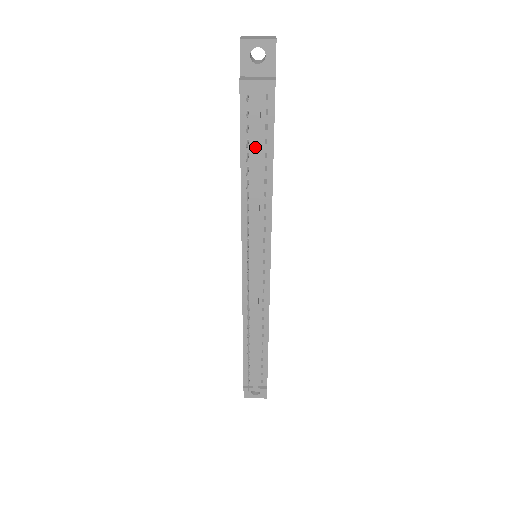
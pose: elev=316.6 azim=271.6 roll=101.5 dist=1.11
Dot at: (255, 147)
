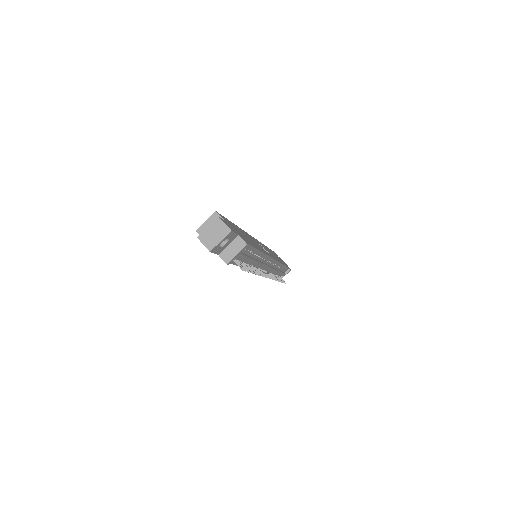
Dot at: (248, 261)
